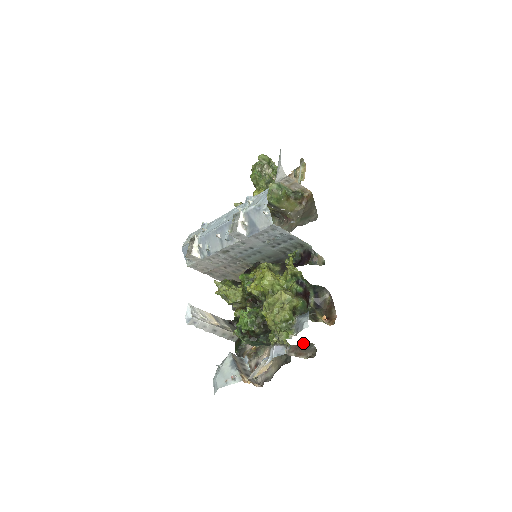
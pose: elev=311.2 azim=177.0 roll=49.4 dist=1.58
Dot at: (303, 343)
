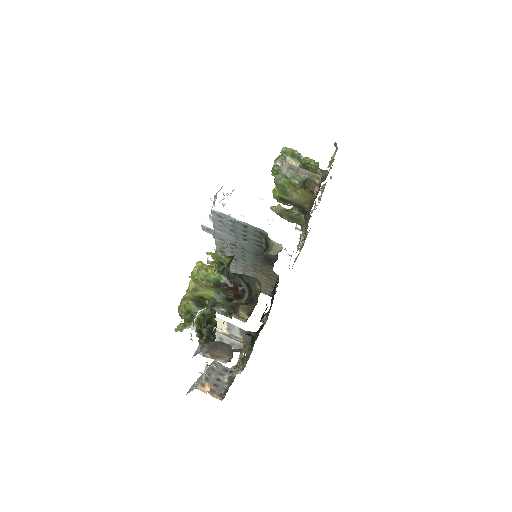
Dot at: (215, 342)
